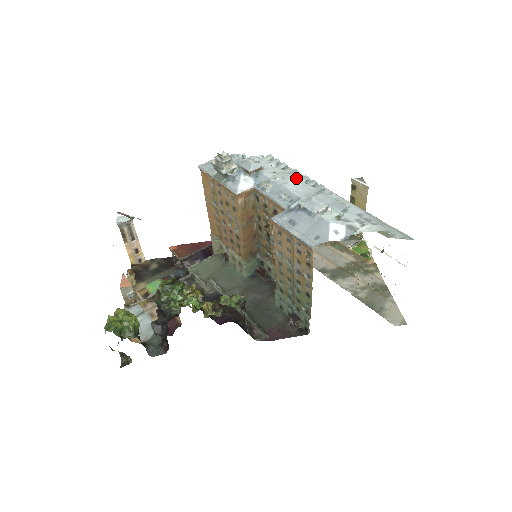
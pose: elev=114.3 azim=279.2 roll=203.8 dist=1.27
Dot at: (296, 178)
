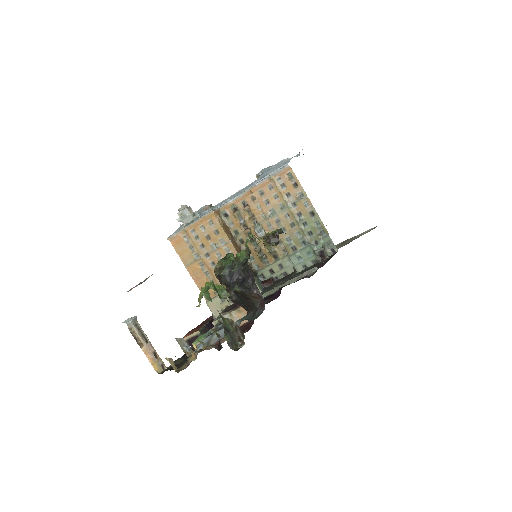
Dot at: occluded
